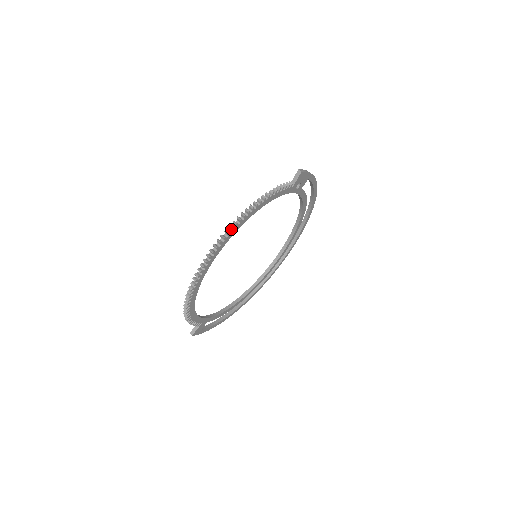
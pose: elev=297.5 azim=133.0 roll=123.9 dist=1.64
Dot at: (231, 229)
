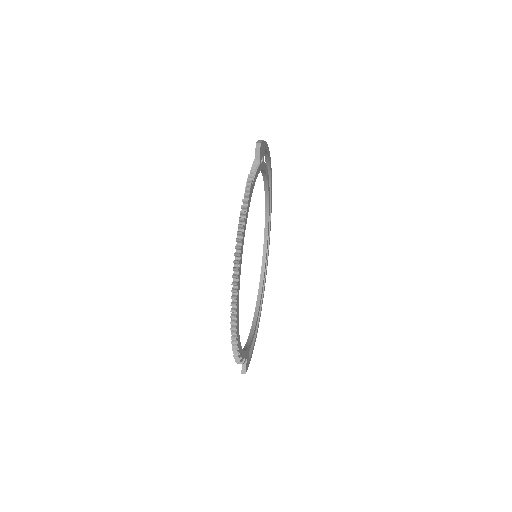
Dot at: (240, 241)
